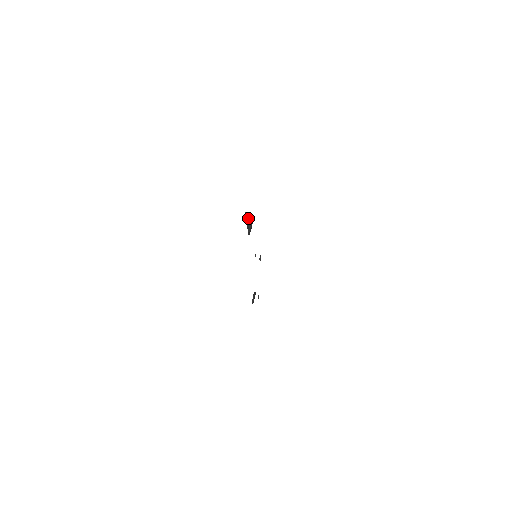
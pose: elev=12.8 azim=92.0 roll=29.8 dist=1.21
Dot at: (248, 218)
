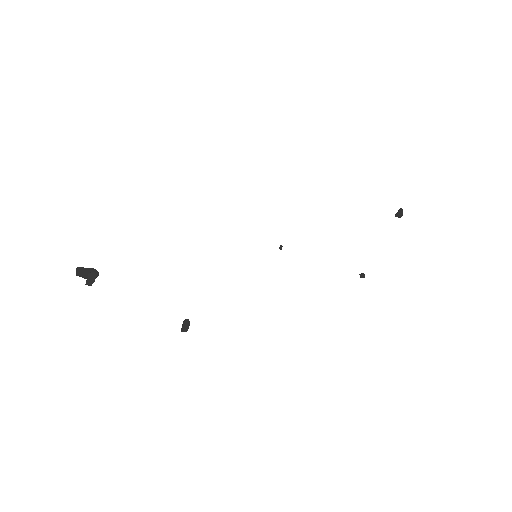
Dot at: (77, 274)
